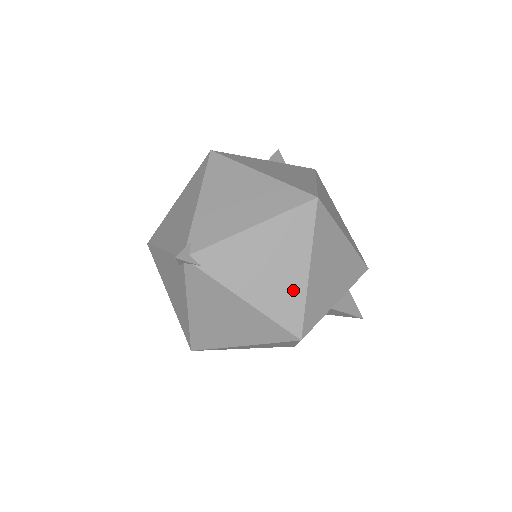
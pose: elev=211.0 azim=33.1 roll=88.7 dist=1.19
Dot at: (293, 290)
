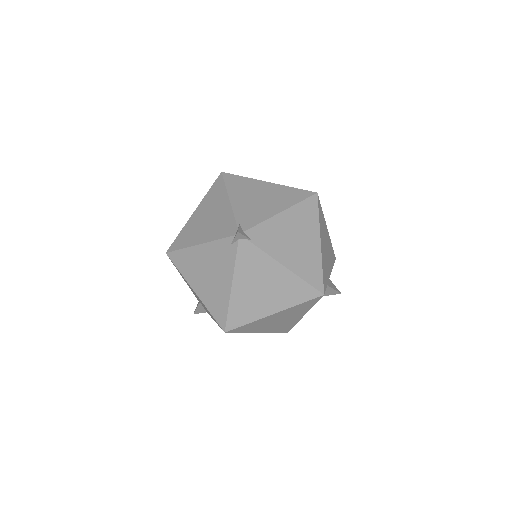
Dot at: (313, 257)
